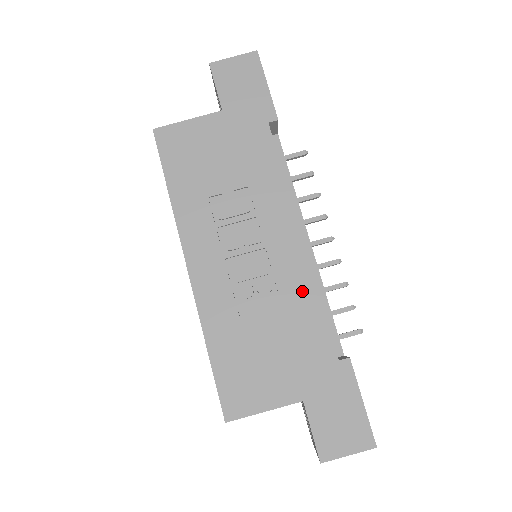
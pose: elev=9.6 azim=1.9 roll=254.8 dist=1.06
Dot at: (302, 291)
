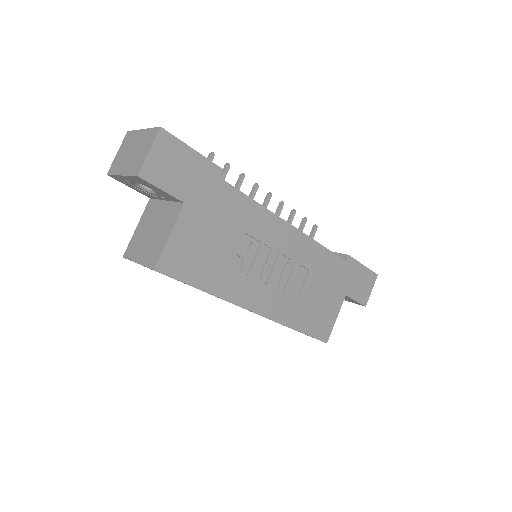
Dot at: (312, 253)
